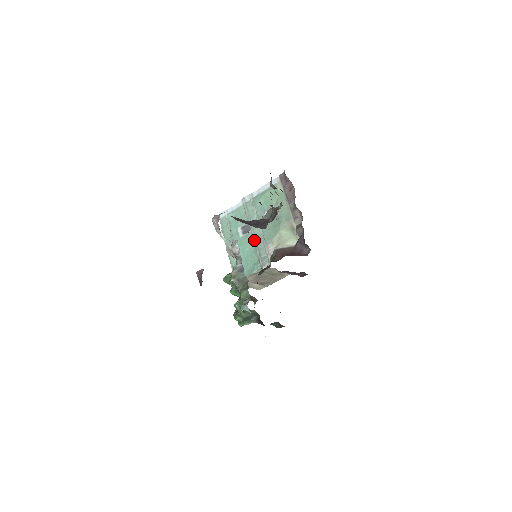
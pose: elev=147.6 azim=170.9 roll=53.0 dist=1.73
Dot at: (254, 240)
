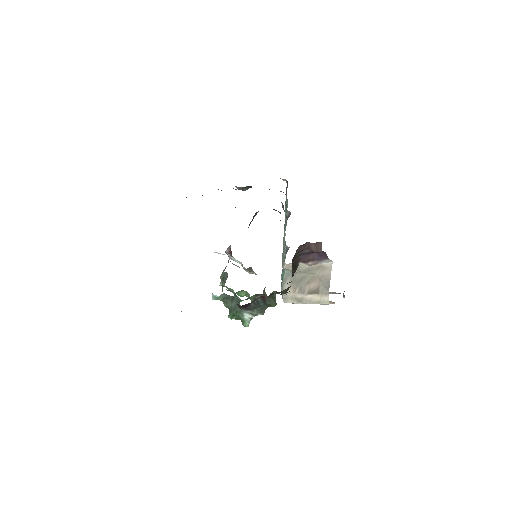
Dot at: occluded
